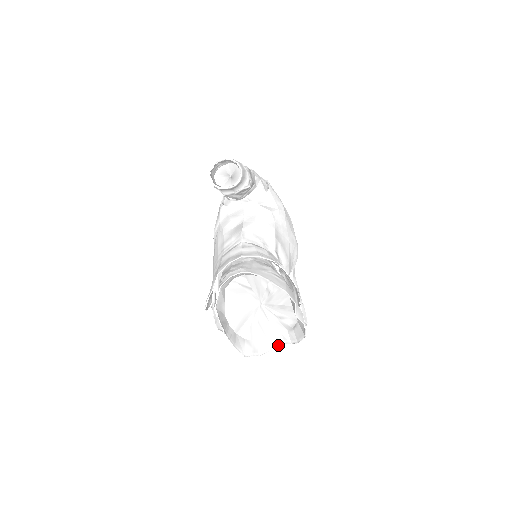
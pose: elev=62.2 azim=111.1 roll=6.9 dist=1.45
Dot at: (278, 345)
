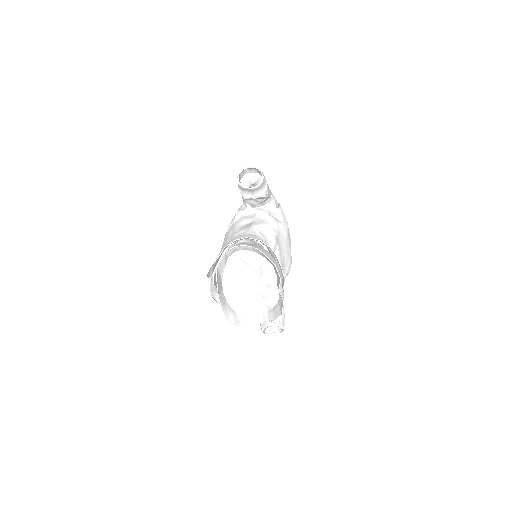
Dot at: (257, 323)
